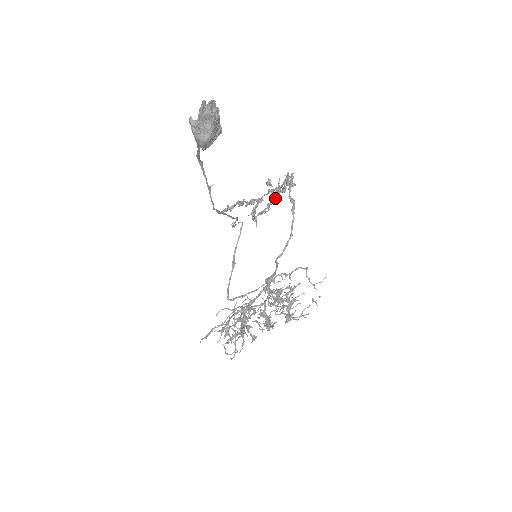
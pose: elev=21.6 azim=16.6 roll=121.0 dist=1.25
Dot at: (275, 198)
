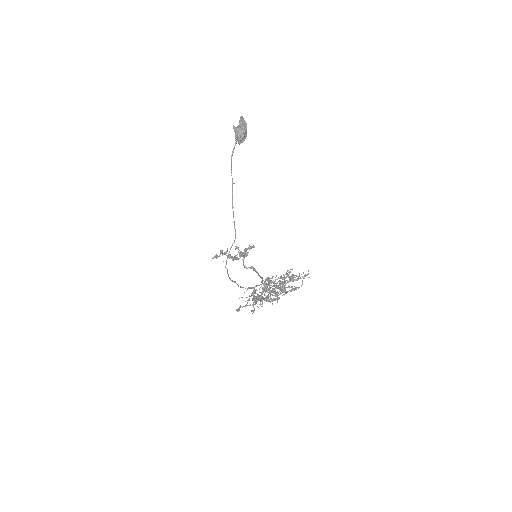
Dot at: (247, 249)
